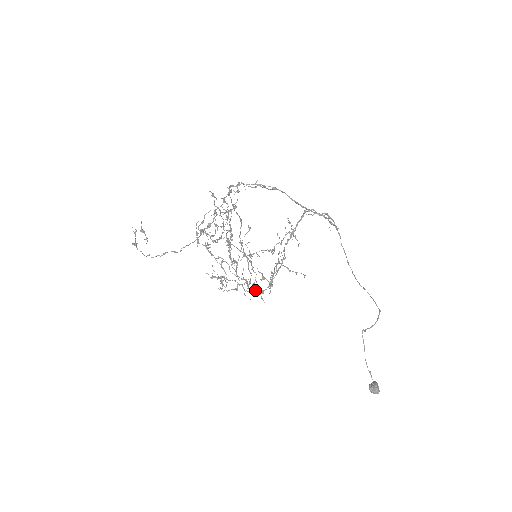
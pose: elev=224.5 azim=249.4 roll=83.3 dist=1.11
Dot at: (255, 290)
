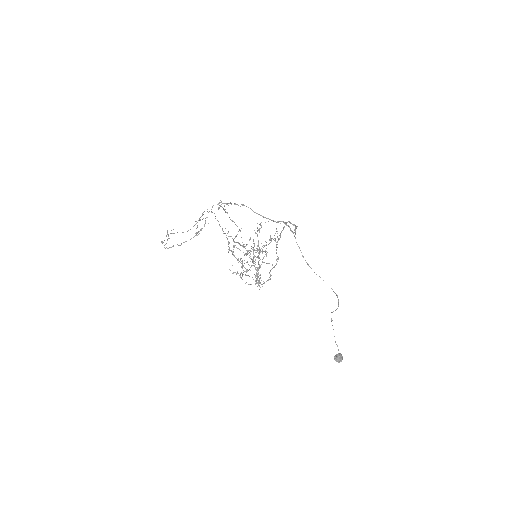
Dot at: (258, 281)
